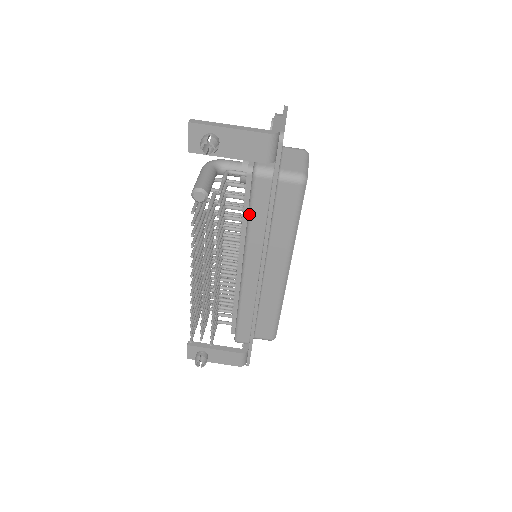
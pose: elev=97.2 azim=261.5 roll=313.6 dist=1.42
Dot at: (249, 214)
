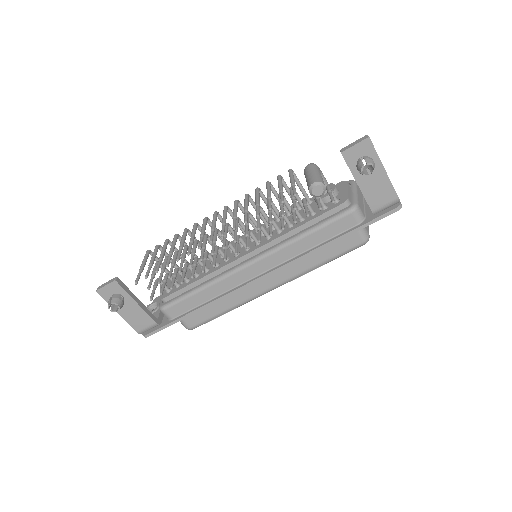
Dot at: (313, 230)
